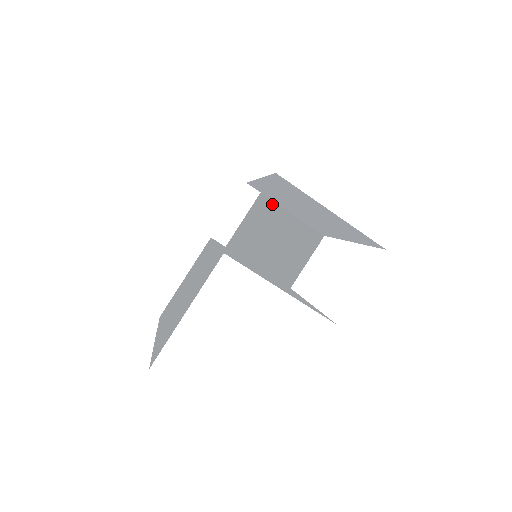
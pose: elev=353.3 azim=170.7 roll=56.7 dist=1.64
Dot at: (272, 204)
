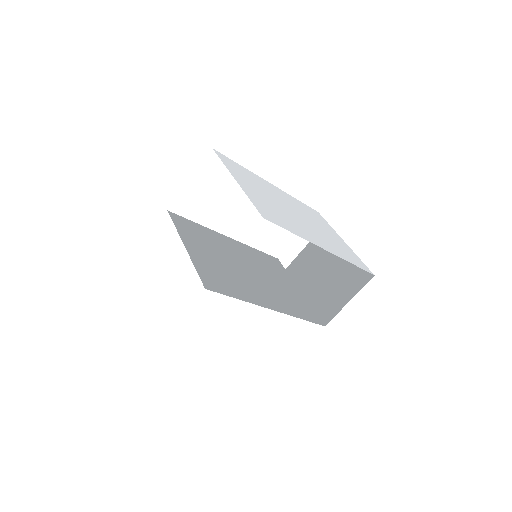
Dot at: occluded
